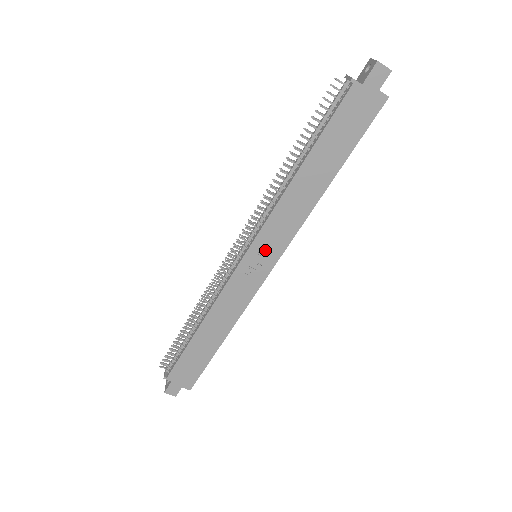
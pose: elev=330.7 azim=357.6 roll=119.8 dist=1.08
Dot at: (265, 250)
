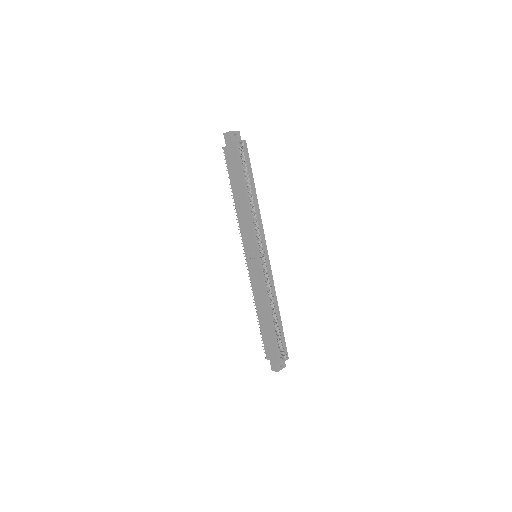
Dot at: (251, 249)
